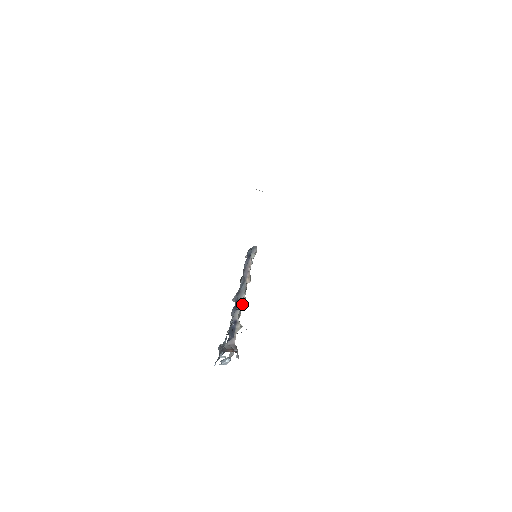
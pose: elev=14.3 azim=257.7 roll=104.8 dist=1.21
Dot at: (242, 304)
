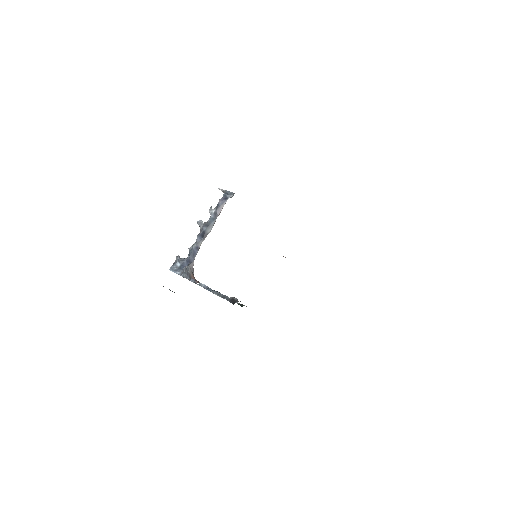
Dot at: (206, 234)
